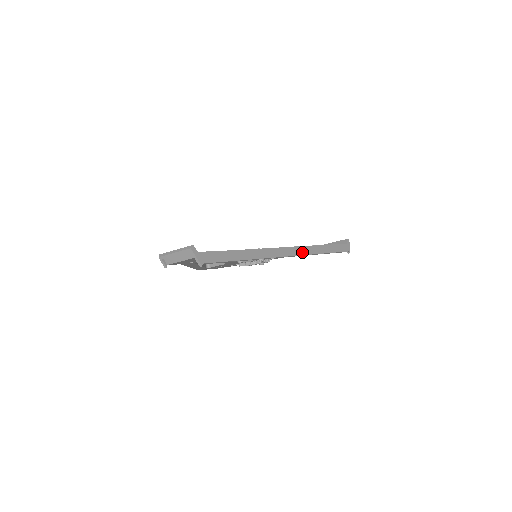
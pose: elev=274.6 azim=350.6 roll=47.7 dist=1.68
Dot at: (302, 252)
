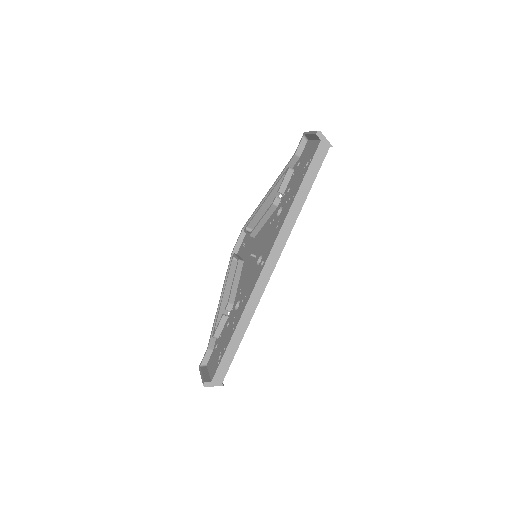
Dot at: (281, 245)
